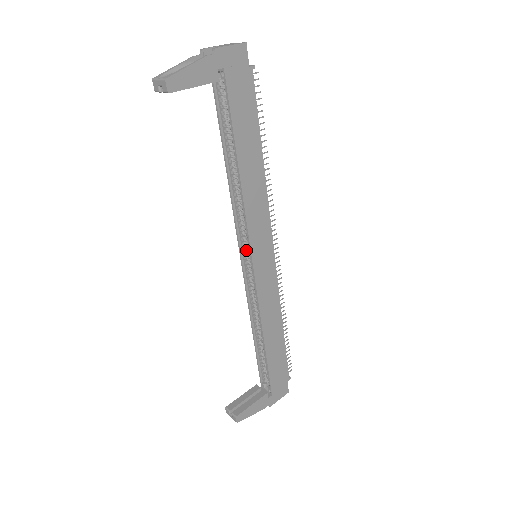
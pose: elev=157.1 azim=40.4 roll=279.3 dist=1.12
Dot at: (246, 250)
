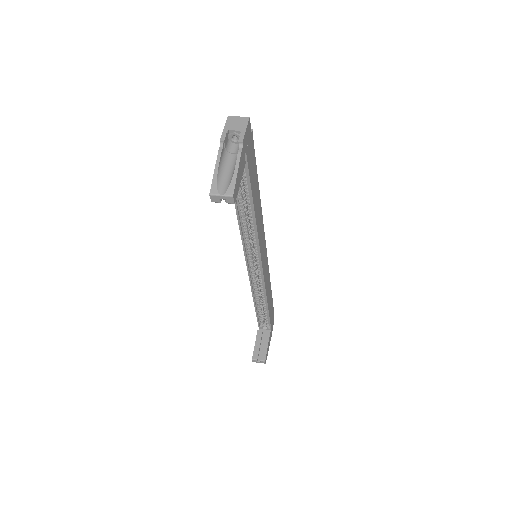
Dot at: (251, 257)
